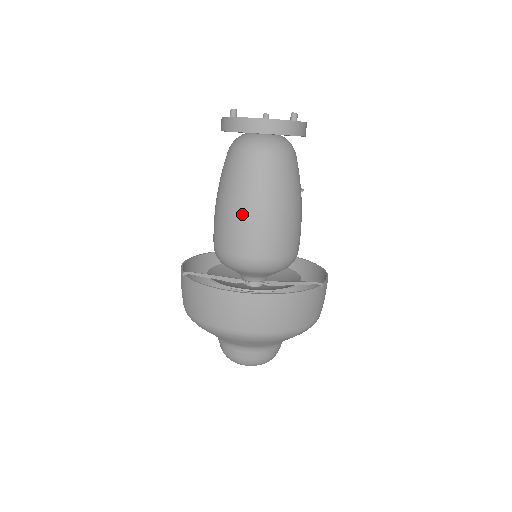
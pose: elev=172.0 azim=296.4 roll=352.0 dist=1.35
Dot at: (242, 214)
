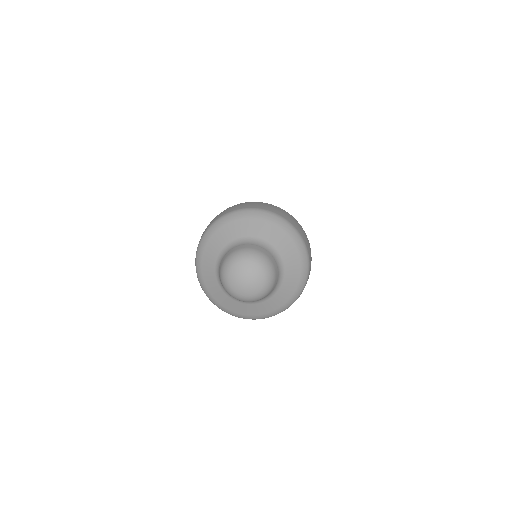
Dot at: occluded
